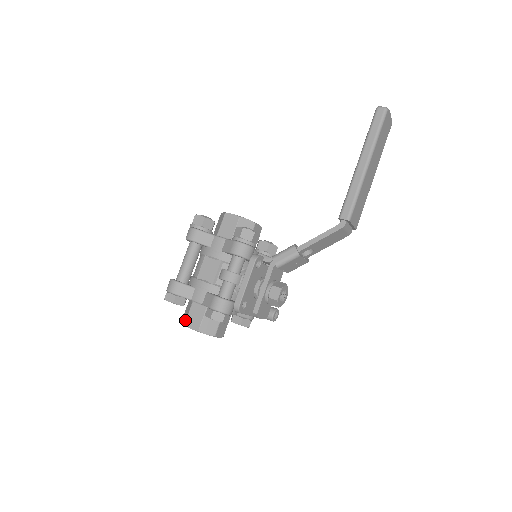
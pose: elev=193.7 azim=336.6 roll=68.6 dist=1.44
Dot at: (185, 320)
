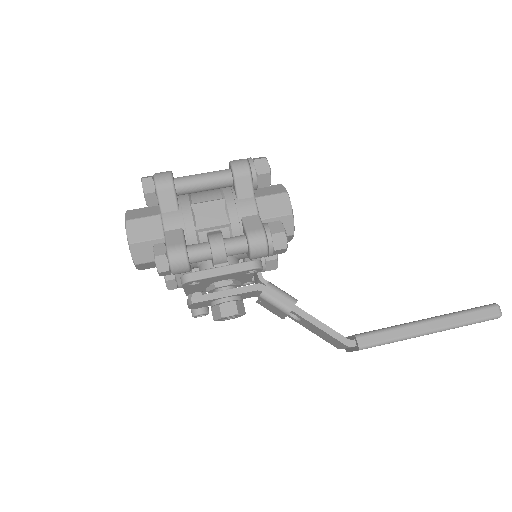
Dot at: (132, 218)
